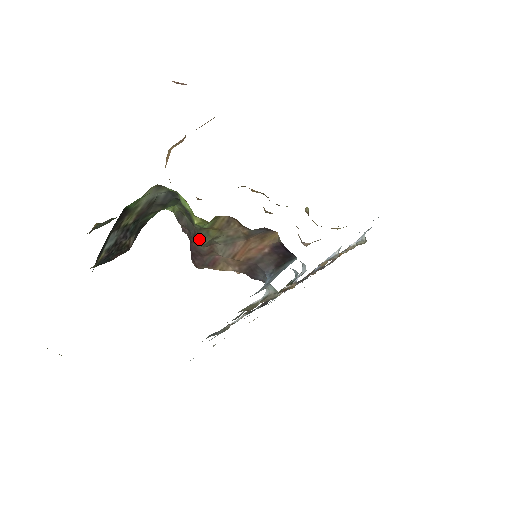
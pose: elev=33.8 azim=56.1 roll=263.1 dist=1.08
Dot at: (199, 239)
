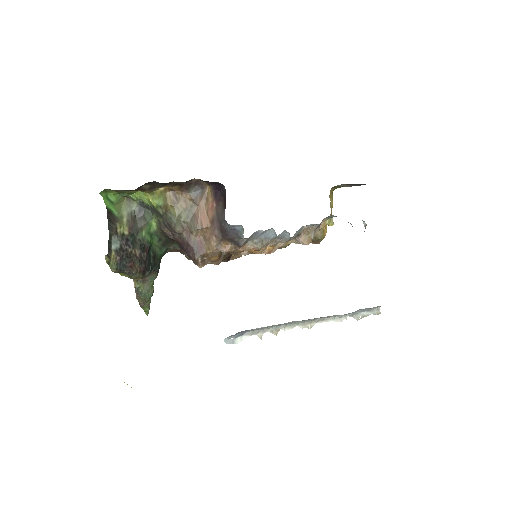
Dot at: (171, 224)
